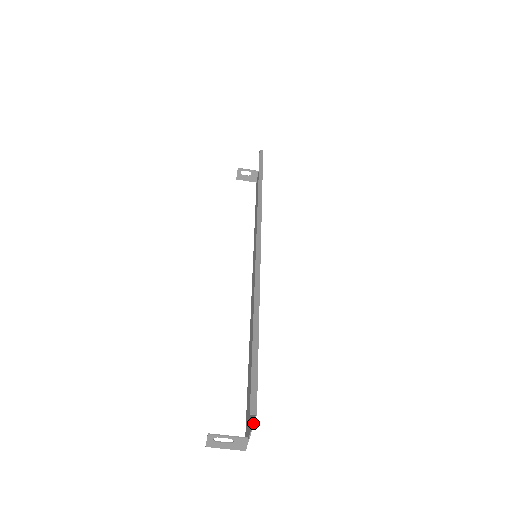
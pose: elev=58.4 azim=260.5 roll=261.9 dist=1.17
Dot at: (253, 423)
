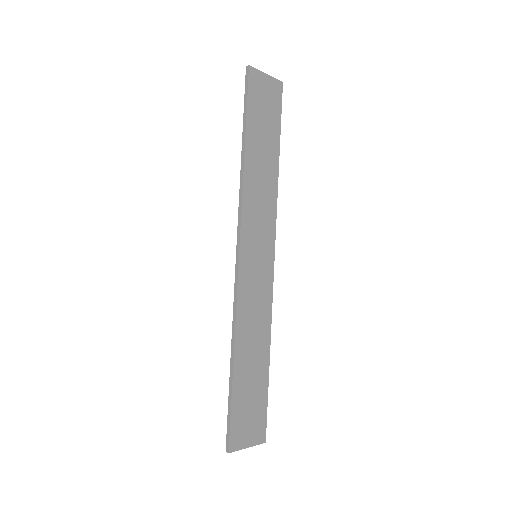
Dot at: (237, 450)
